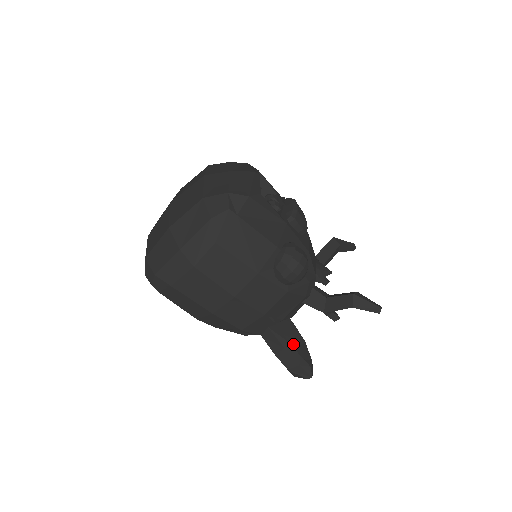
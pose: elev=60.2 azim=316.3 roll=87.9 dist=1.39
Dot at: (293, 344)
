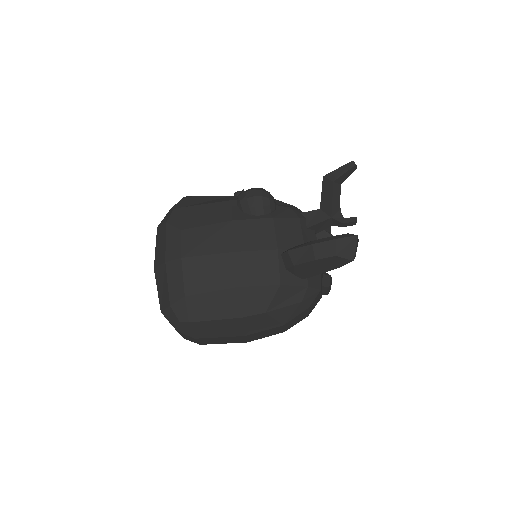
Dot at: occluded
